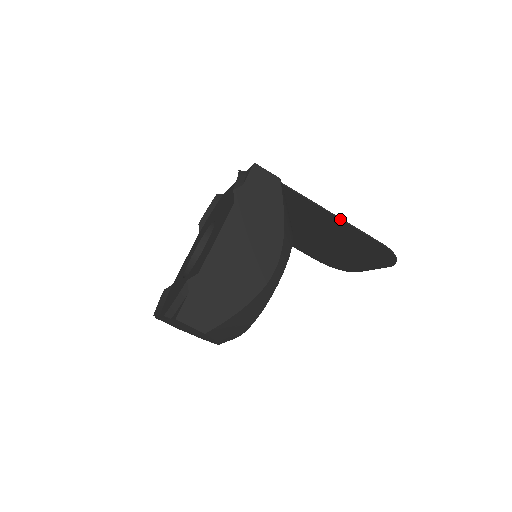
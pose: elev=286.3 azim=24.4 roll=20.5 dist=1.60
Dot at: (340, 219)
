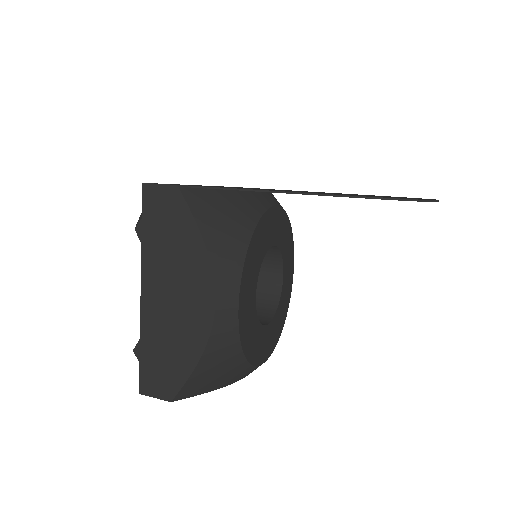
Dot at: occluded
